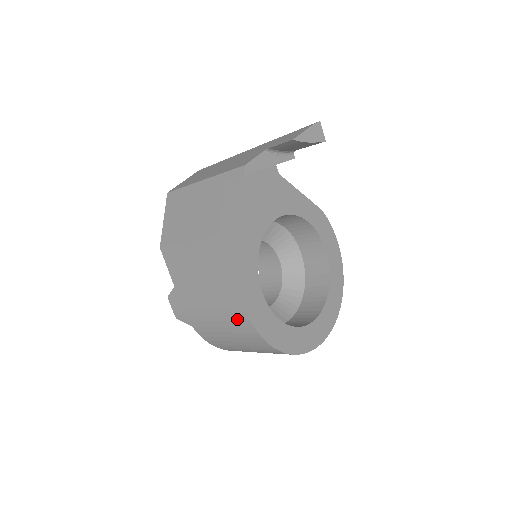
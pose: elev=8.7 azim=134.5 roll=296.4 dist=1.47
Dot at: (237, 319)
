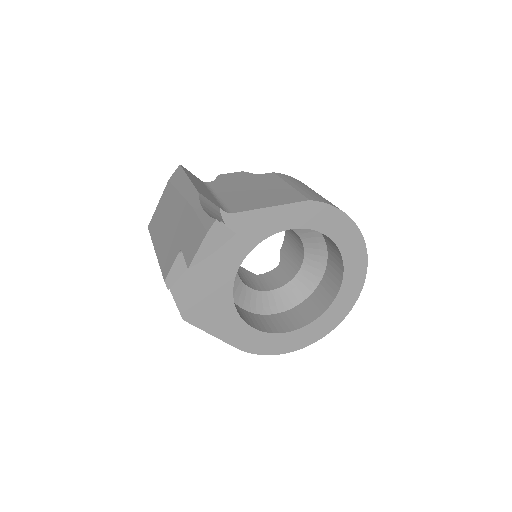
Dot at: occluded
